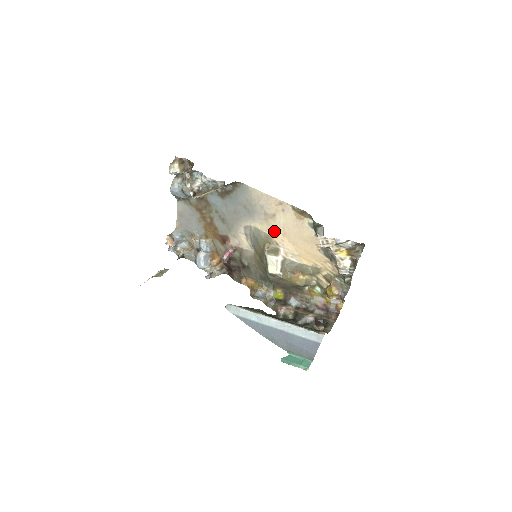
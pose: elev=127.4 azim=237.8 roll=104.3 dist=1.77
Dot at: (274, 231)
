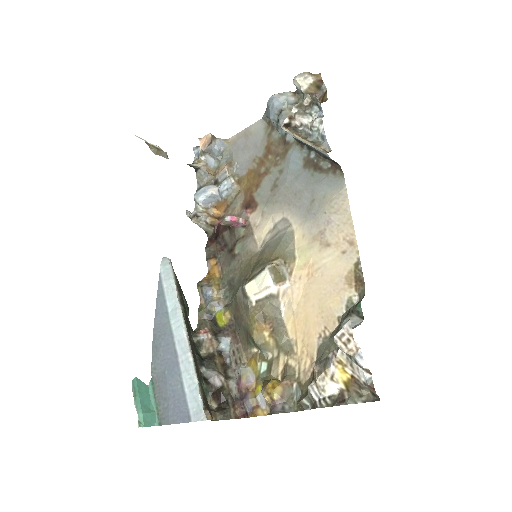
Dot at: (305, 259)
